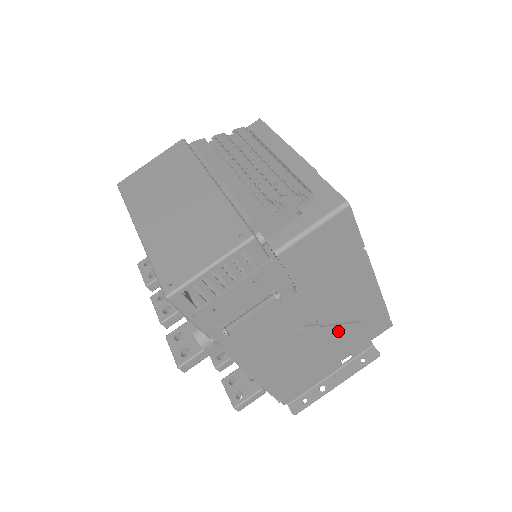
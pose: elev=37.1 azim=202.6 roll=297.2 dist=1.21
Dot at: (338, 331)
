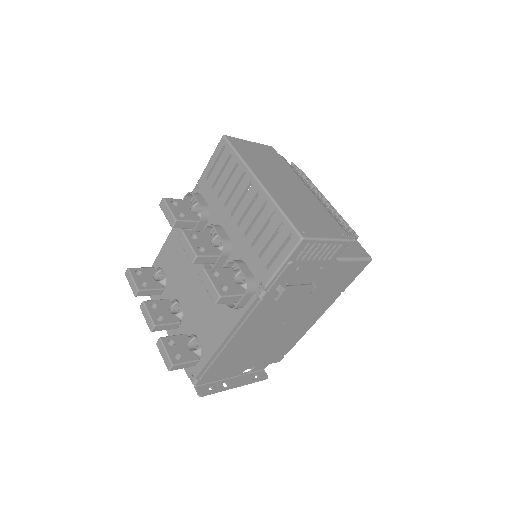
Dot at: (277, 341)
